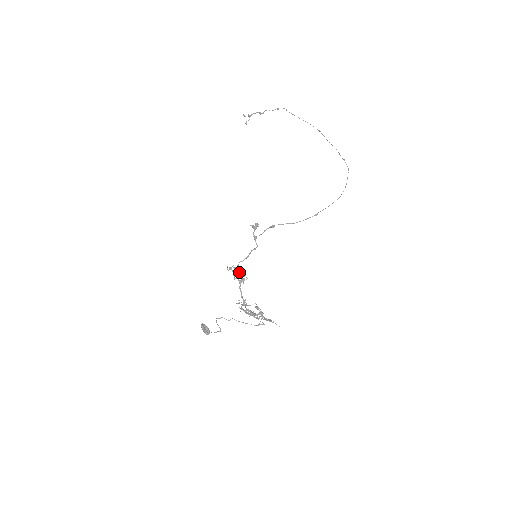
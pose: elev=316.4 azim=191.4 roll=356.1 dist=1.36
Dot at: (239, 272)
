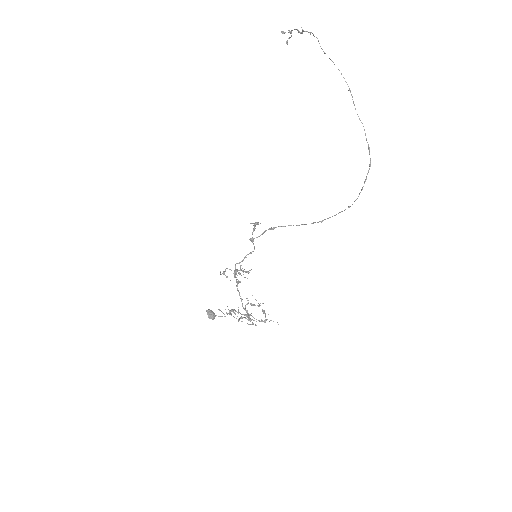
Dot at: occluded
